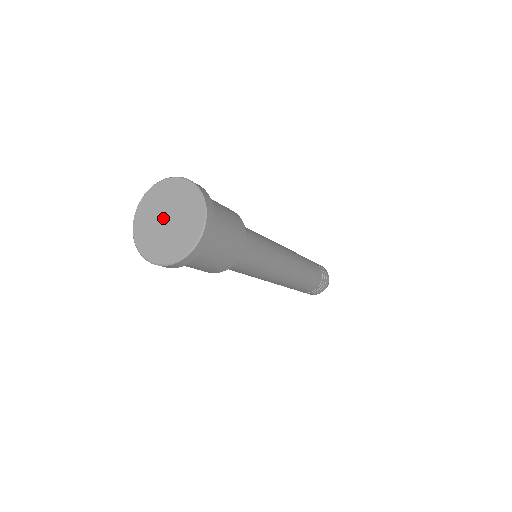
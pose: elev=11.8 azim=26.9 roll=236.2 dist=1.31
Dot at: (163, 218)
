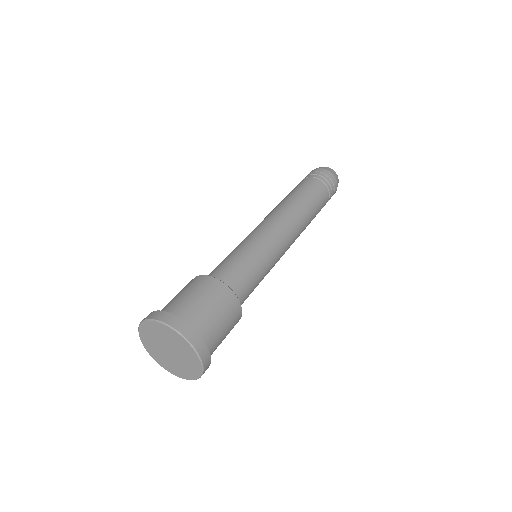
Dot at: (165, 349)
